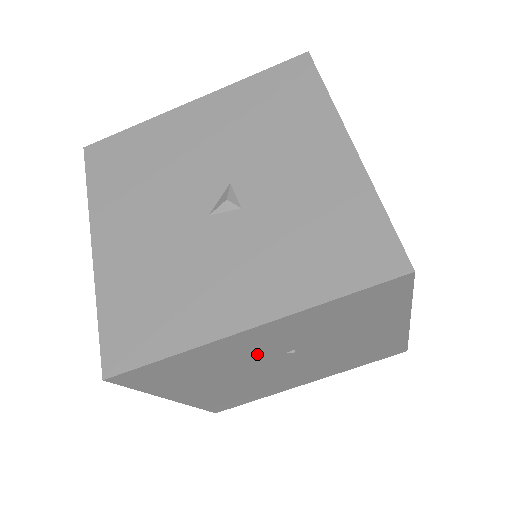
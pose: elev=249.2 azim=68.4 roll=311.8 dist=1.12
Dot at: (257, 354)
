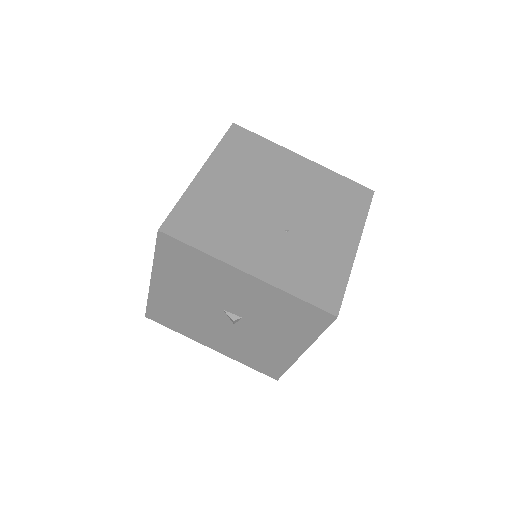
Dot at: occluded
